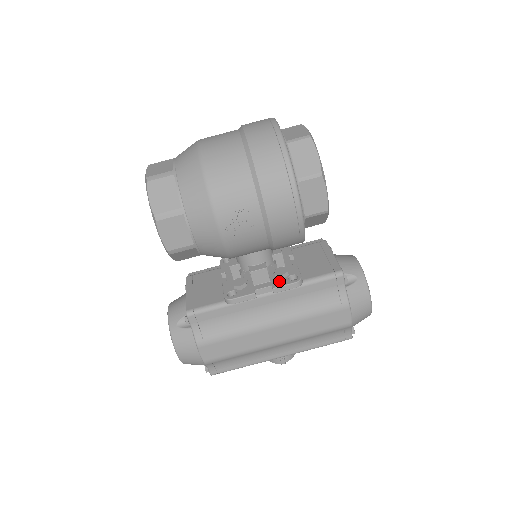
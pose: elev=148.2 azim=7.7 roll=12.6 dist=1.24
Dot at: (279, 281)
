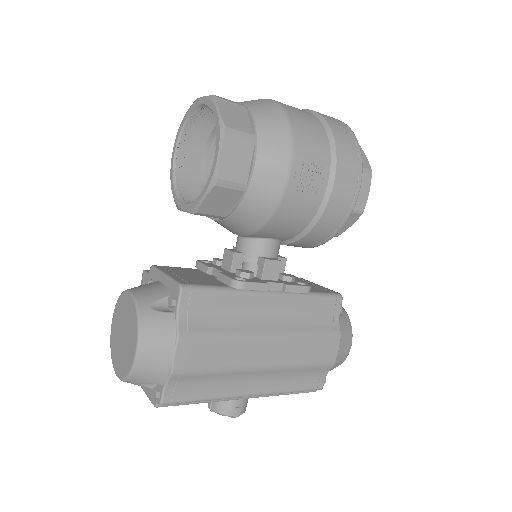
Dot at: (289, 282)
